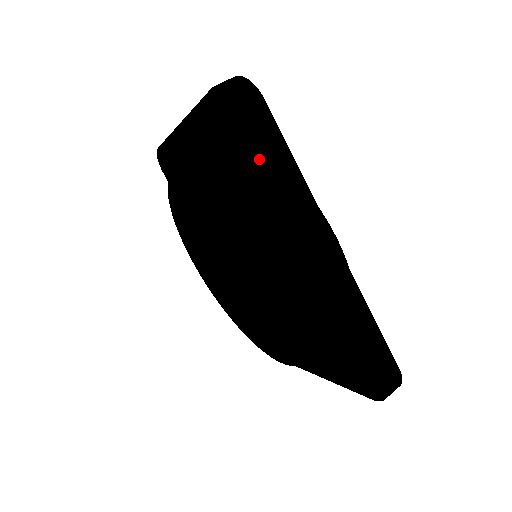
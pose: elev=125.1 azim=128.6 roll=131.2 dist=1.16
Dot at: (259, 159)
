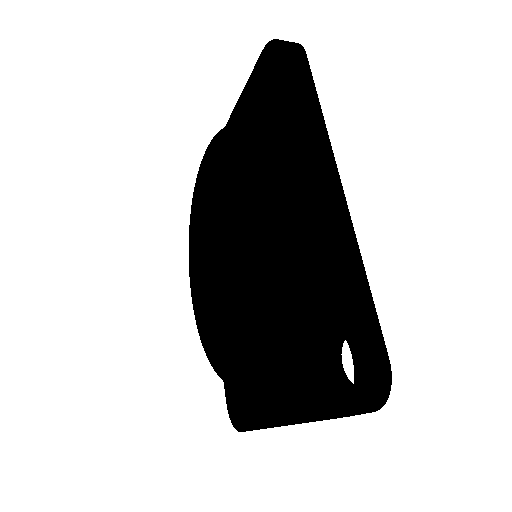
Dot at: (285, 92)
